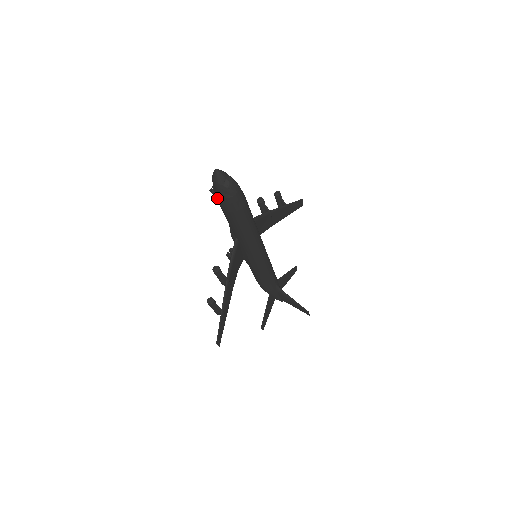
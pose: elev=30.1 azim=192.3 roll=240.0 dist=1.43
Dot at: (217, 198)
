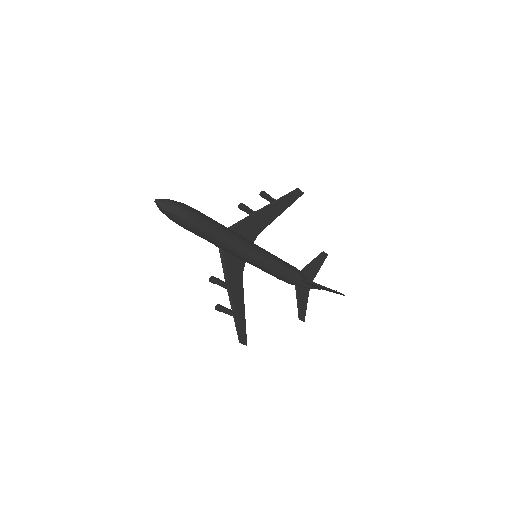
Dot at: (173, 221)
